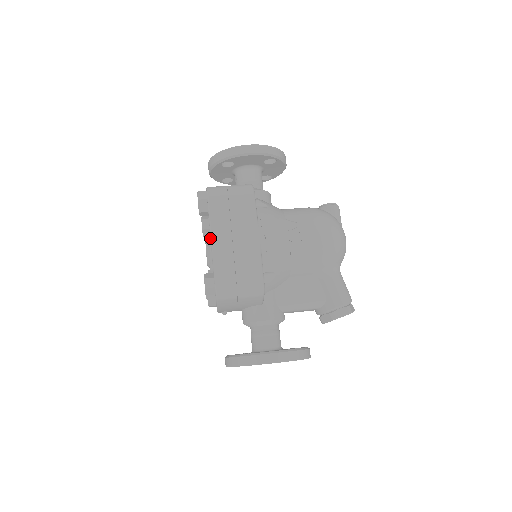
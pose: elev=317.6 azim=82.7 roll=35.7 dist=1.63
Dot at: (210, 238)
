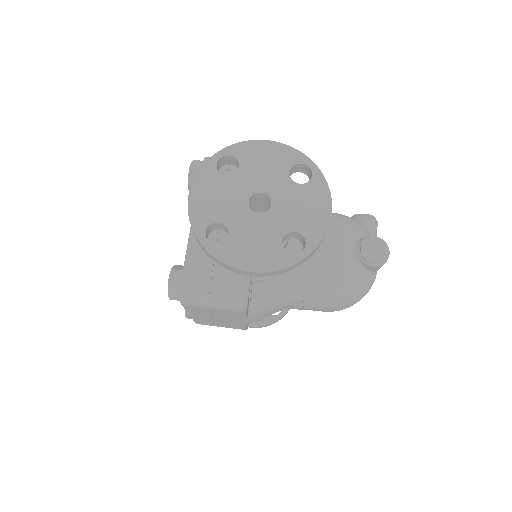
Dot at: occluded
